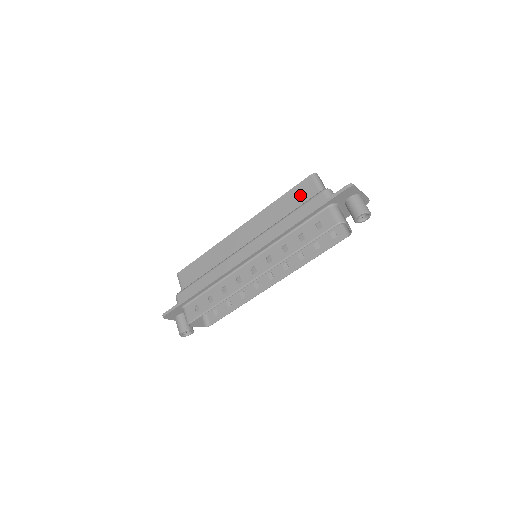
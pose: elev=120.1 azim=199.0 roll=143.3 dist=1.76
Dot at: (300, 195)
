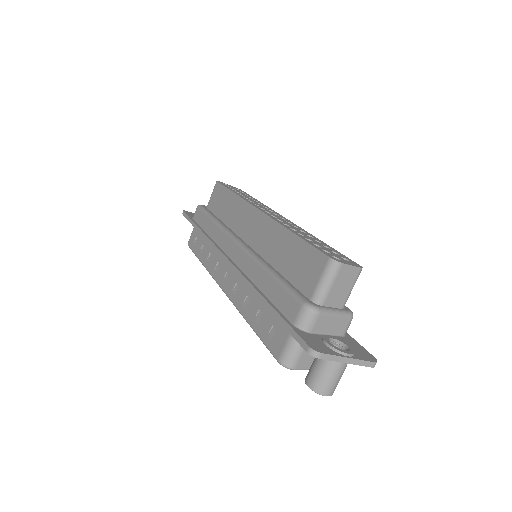
Dot at: (303, 265)
